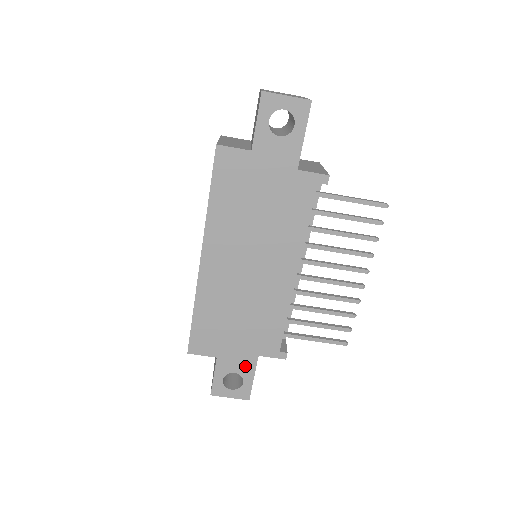
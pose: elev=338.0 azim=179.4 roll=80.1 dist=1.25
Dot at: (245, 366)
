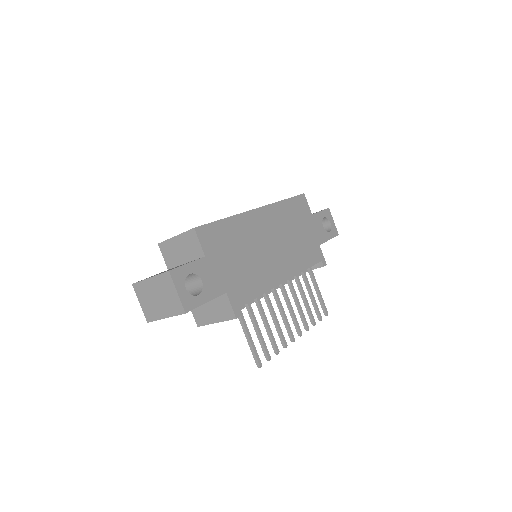
Dot at: (212, 287)
